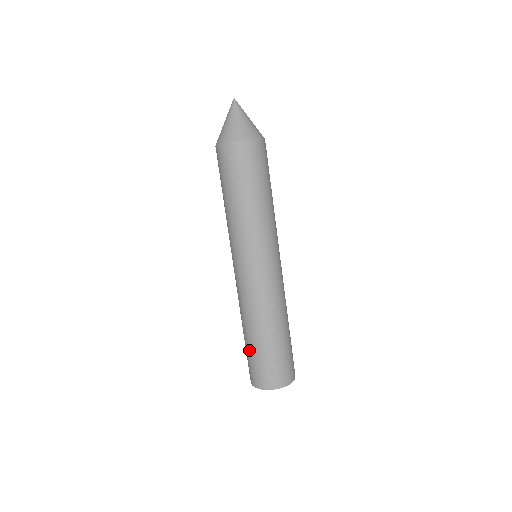
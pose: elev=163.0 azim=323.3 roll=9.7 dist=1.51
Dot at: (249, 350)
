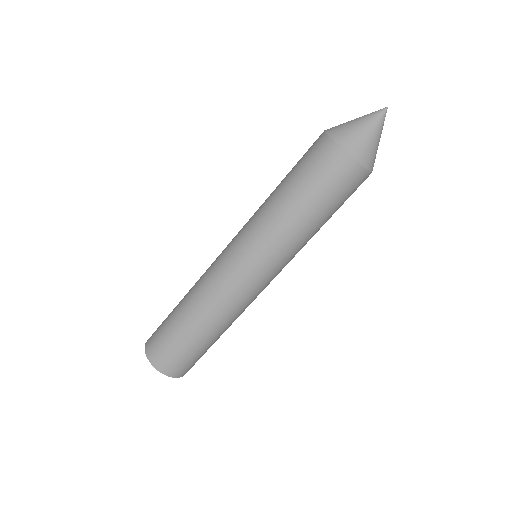
Dot at: (170, 321)
